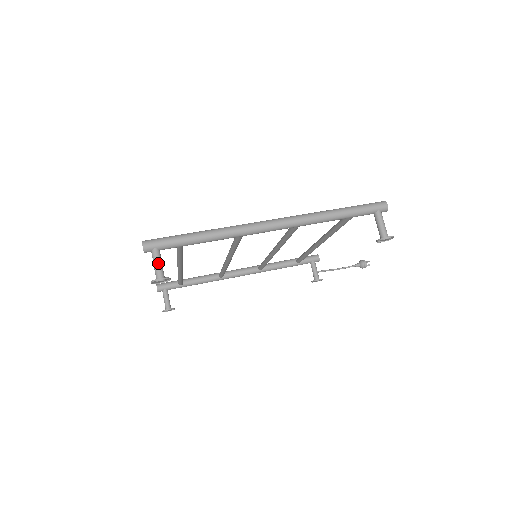
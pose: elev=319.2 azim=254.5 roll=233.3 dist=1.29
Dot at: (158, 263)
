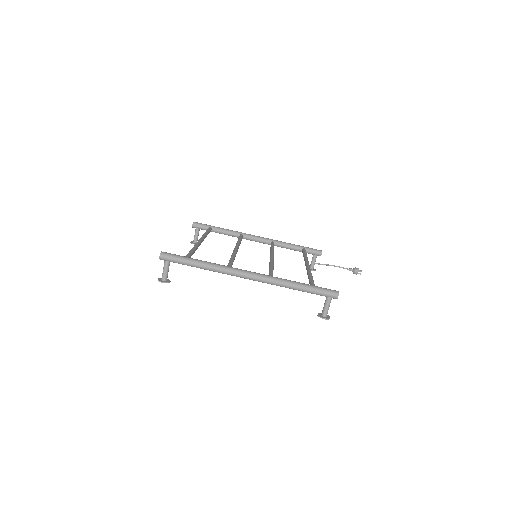
Dot at: (165, 270)
